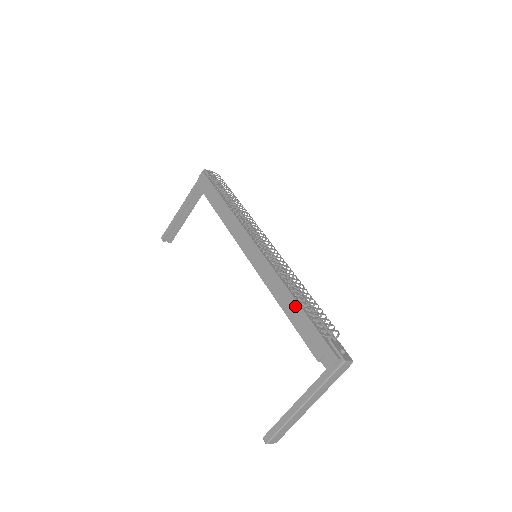
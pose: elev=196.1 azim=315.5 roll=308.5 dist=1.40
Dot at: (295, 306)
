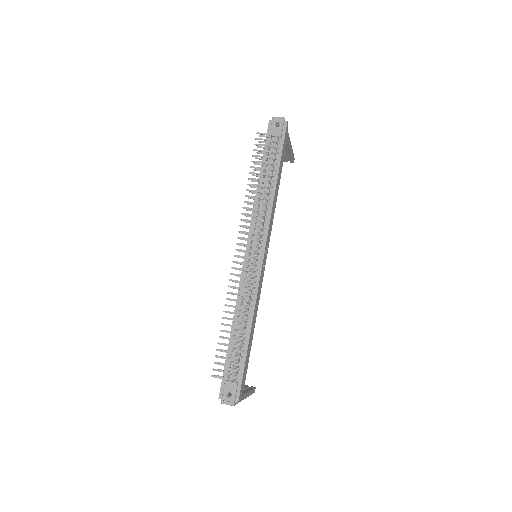
Dot at: occluded
